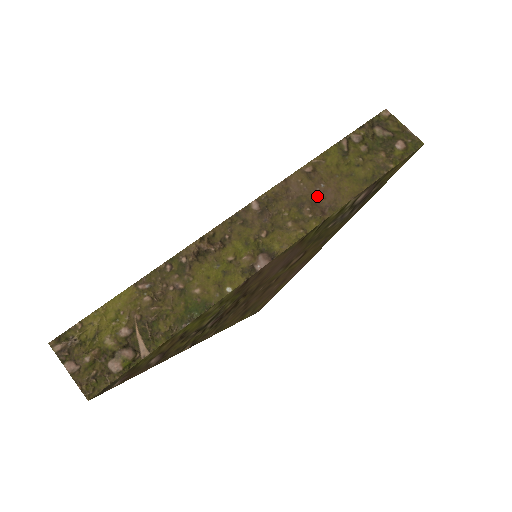
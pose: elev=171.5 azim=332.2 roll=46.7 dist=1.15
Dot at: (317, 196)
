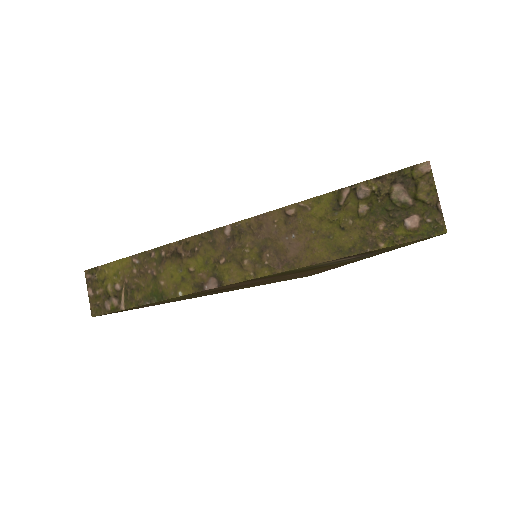
Dot at: (282, 245)
